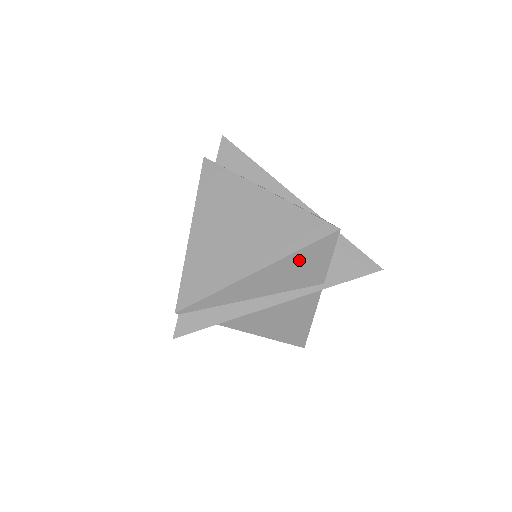
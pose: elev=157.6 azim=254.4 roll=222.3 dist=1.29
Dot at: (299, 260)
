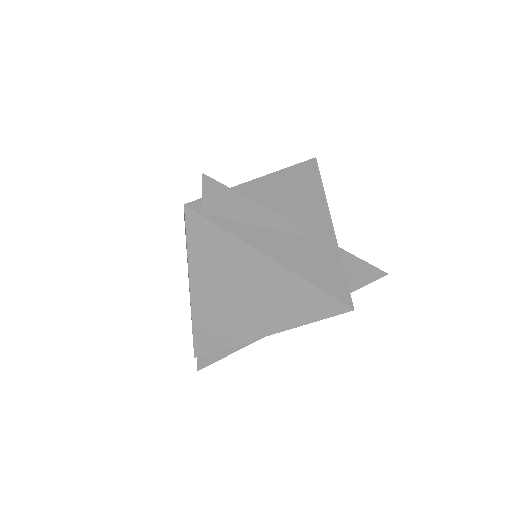
Dot at: occluded
